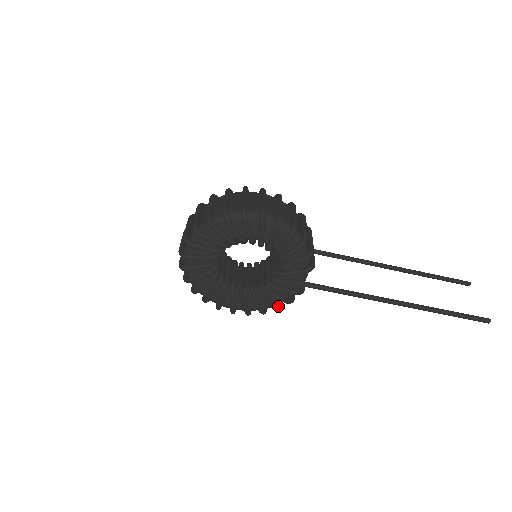
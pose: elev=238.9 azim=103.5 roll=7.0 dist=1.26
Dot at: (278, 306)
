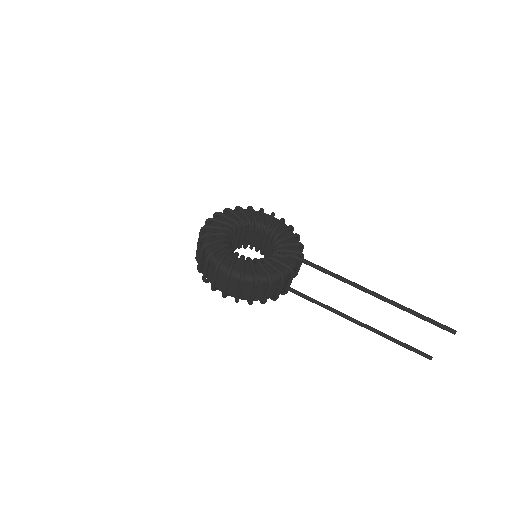
Dot at: (271, 277)
